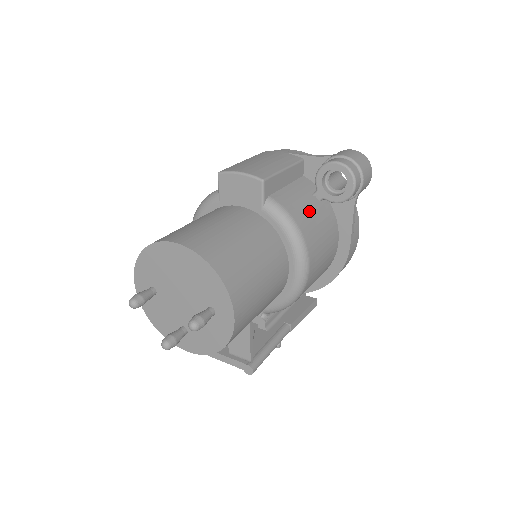
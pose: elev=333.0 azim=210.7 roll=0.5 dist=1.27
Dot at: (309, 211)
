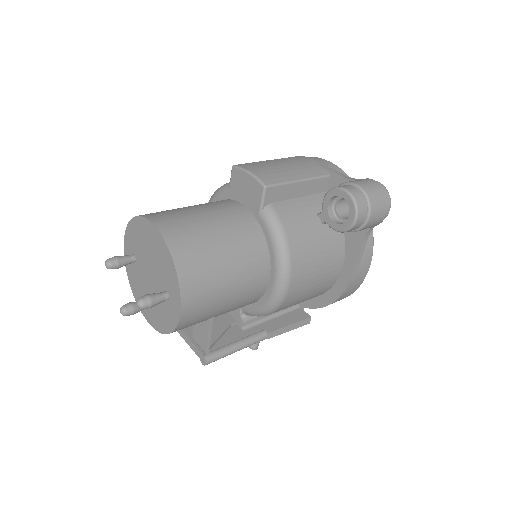
Dot at: (310, 230)
